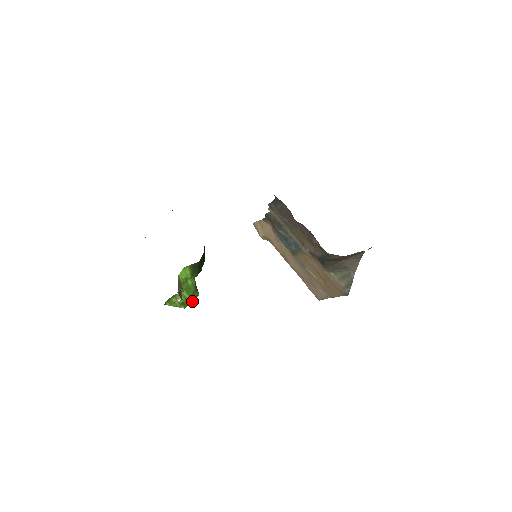
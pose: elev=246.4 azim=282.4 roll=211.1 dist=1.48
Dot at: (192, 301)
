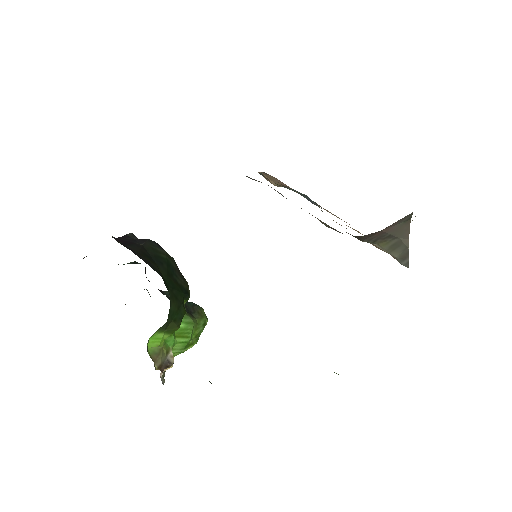
Dot at: (202, 330)
